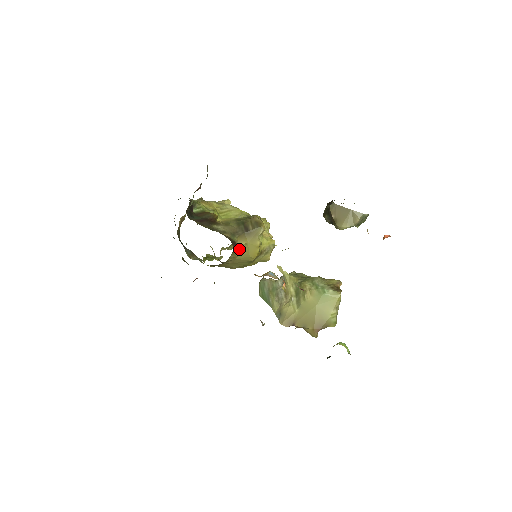
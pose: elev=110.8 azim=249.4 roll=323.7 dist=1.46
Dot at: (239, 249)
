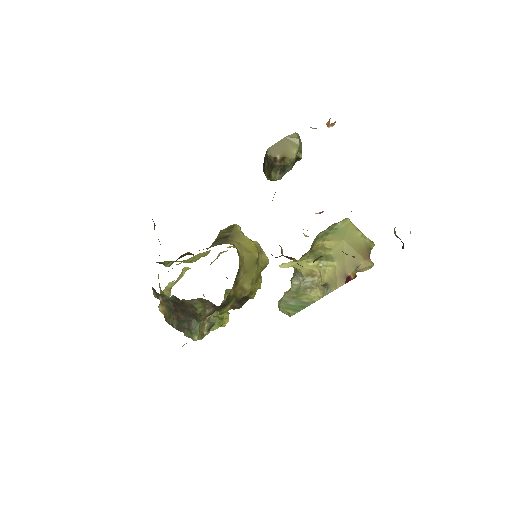
Dot at: (238, 249)
